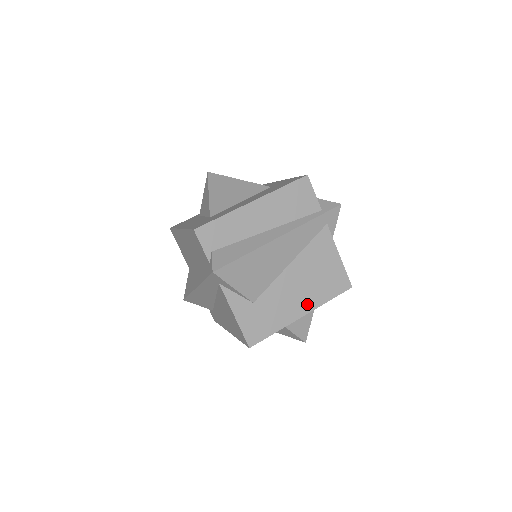
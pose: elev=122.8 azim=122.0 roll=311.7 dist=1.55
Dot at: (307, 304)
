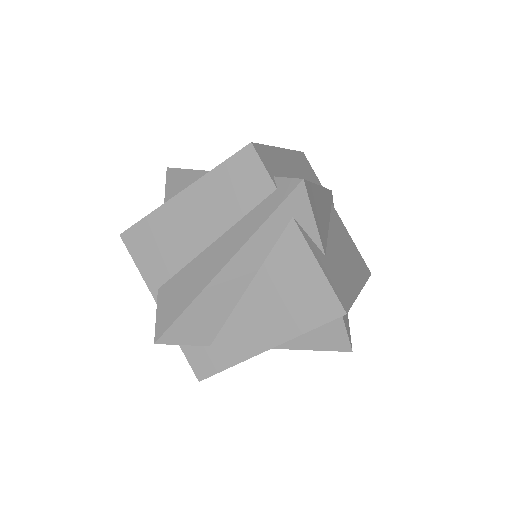
Dot at: (357, 278)
